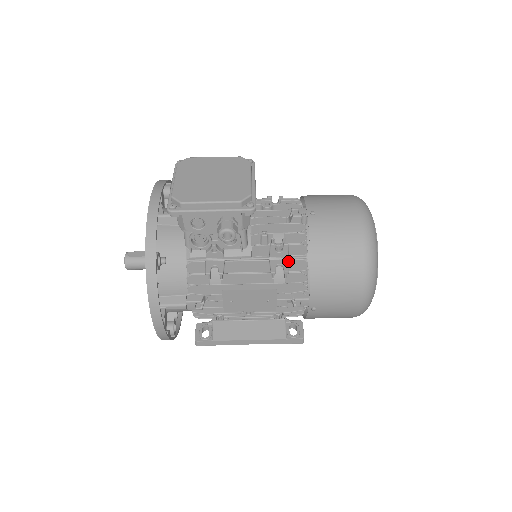
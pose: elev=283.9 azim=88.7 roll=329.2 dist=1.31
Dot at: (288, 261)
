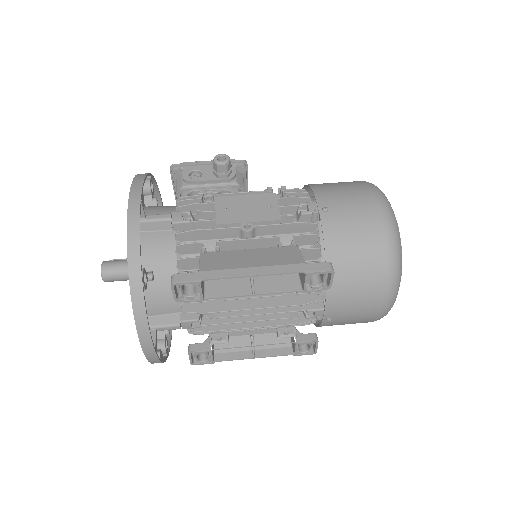
Dot at: occluded
